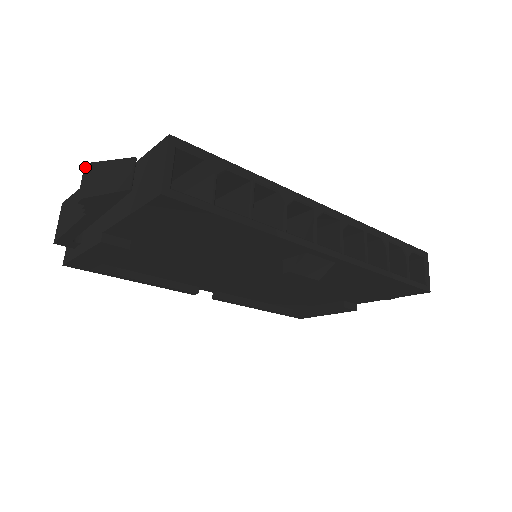
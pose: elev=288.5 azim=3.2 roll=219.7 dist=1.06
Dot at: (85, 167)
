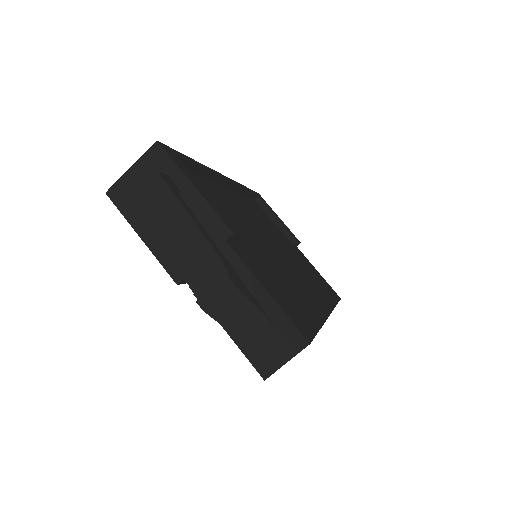
Dot at: (228, 280)
